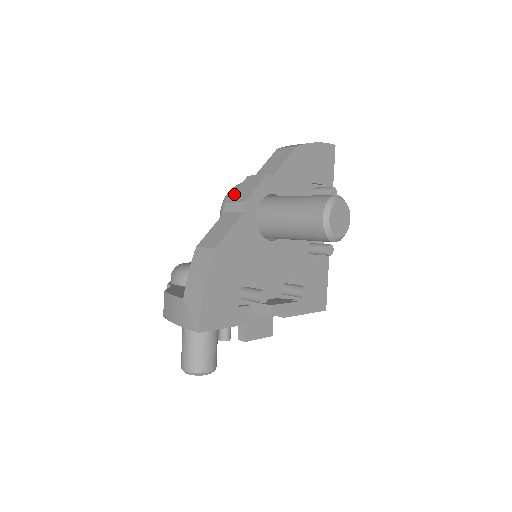
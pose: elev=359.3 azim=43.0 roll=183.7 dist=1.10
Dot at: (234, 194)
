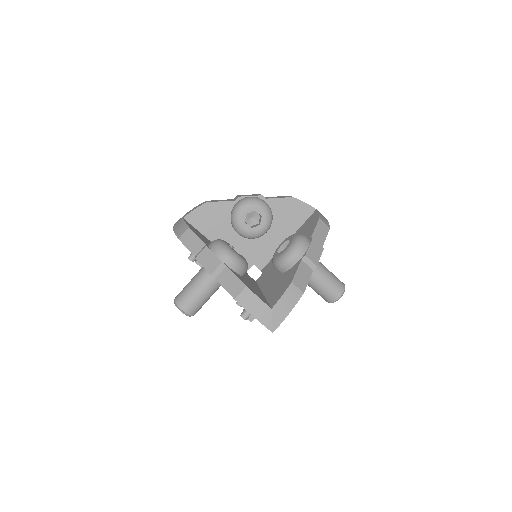
Dot at: (309, 251)
